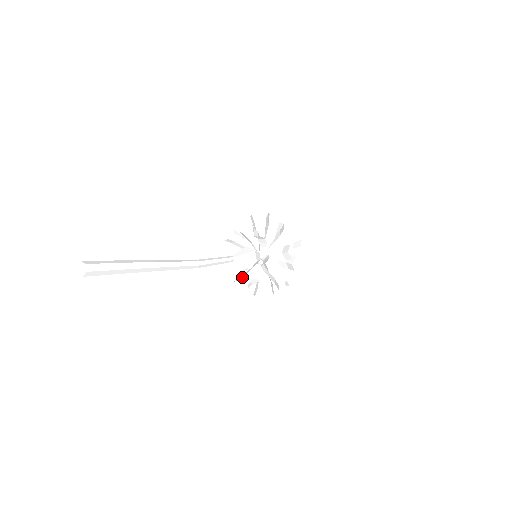
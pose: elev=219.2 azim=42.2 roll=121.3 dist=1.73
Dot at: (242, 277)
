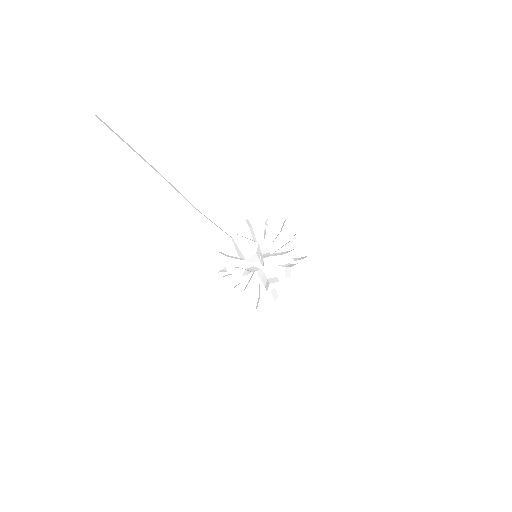
Dot at: occluded
